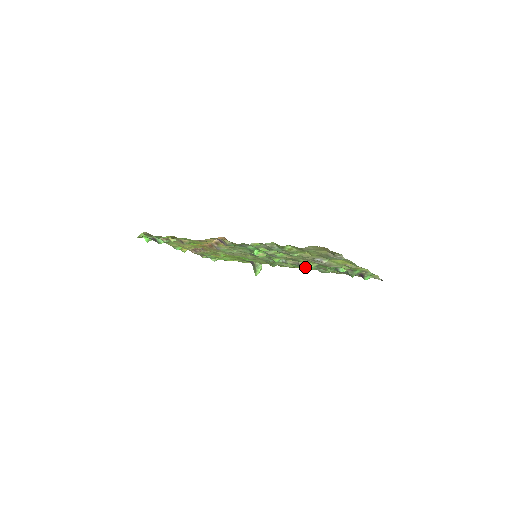
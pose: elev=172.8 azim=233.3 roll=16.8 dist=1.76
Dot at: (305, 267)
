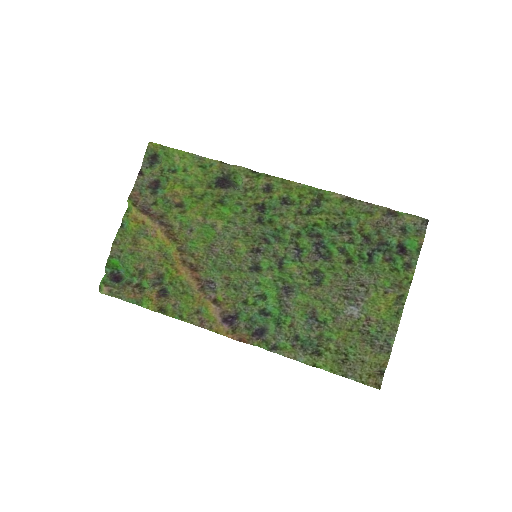
Dot at: (325, 250)
